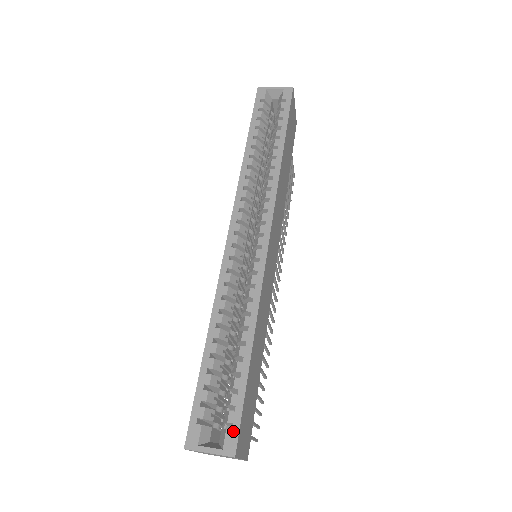
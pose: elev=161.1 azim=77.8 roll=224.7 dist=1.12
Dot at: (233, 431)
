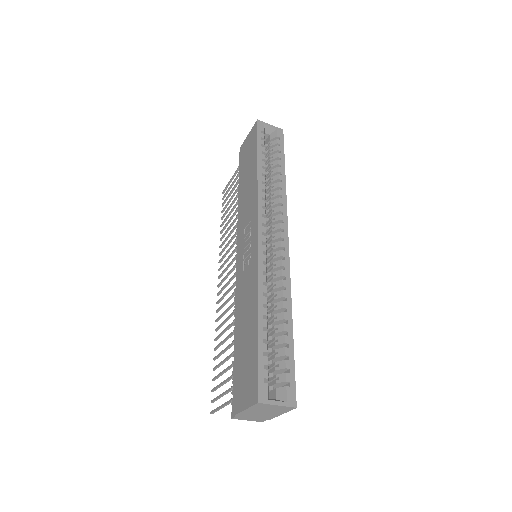
Dot at: (292, 388)
